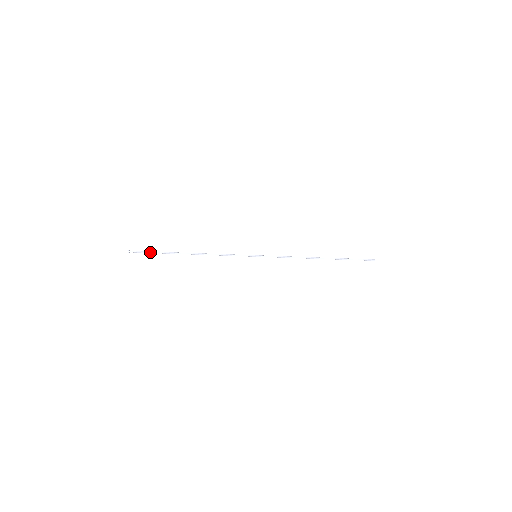
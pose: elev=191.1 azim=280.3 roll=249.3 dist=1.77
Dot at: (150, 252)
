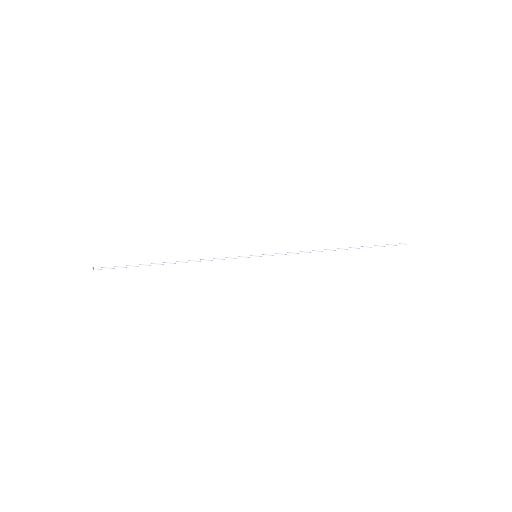
Dot at: occluded
